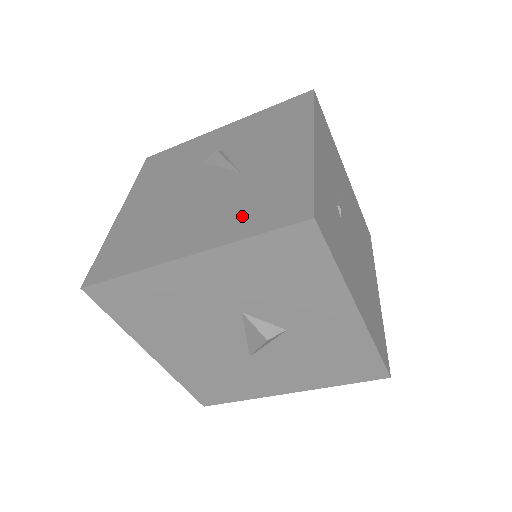
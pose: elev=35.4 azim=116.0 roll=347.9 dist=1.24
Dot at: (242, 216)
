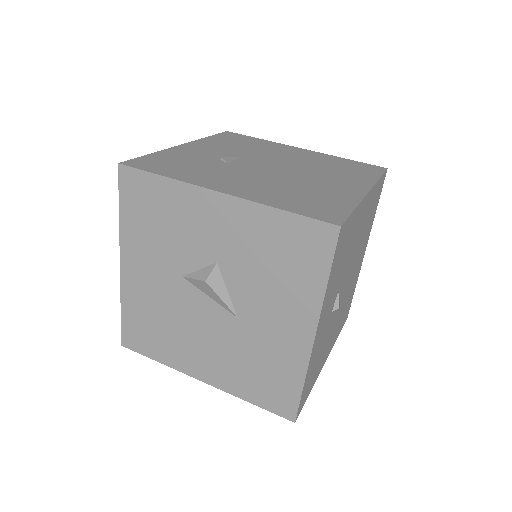
Dot at: occluded
